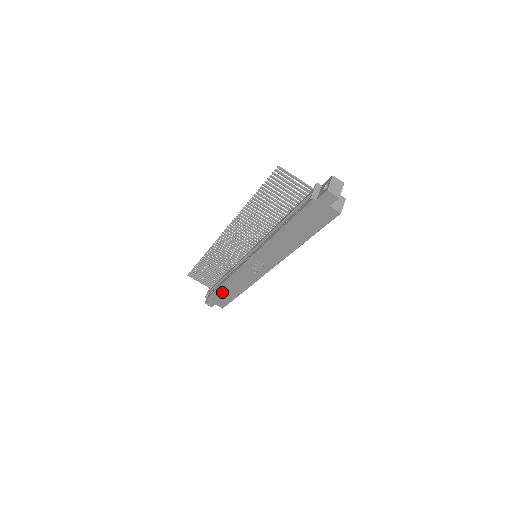
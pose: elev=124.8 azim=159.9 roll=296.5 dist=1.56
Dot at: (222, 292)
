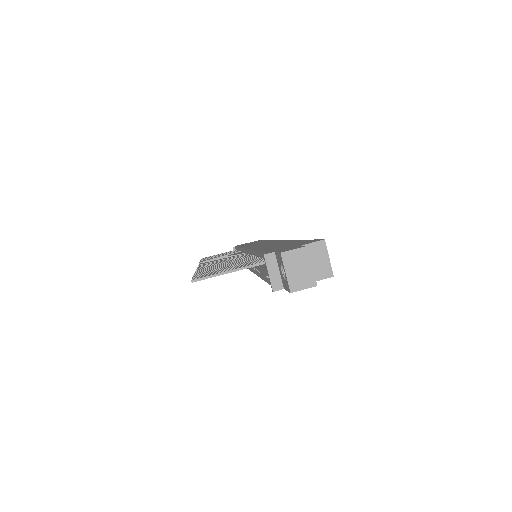
Dot at: occluded
